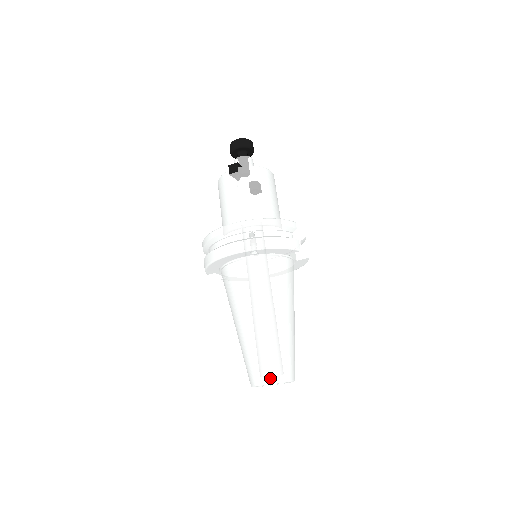
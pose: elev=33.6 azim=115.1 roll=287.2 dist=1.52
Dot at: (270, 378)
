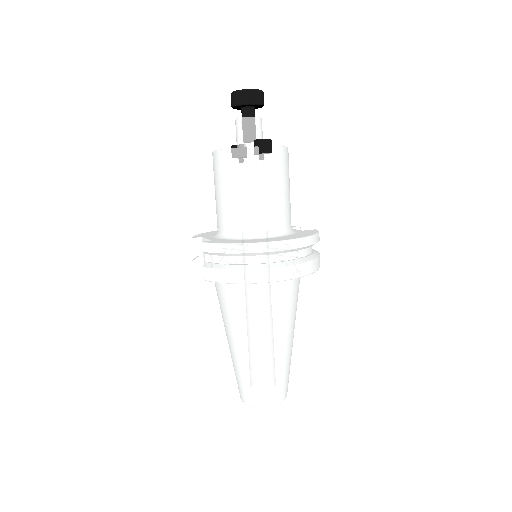
Dot at: (280, 399)
